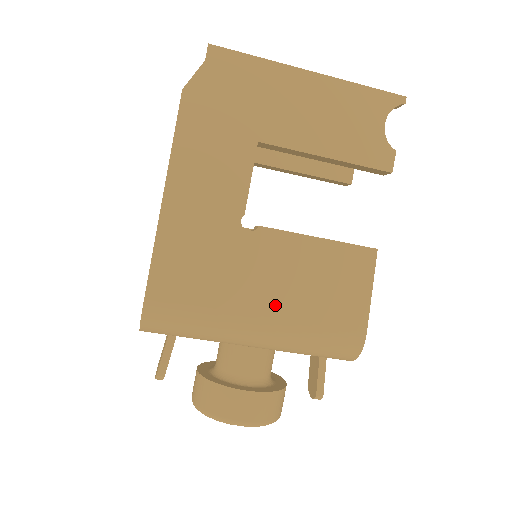
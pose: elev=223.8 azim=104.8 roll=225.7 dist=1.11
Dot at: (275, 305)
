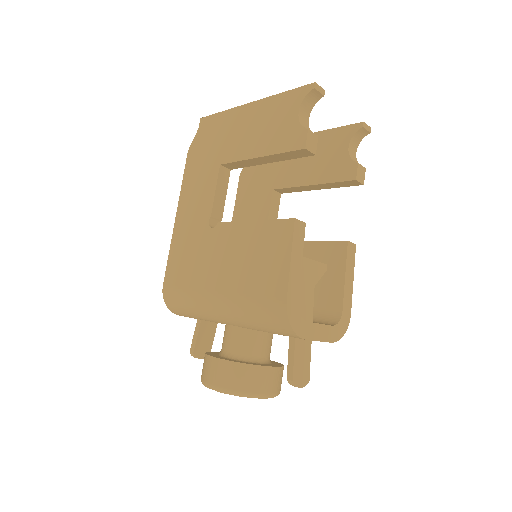
Dot at: (224, 281)
